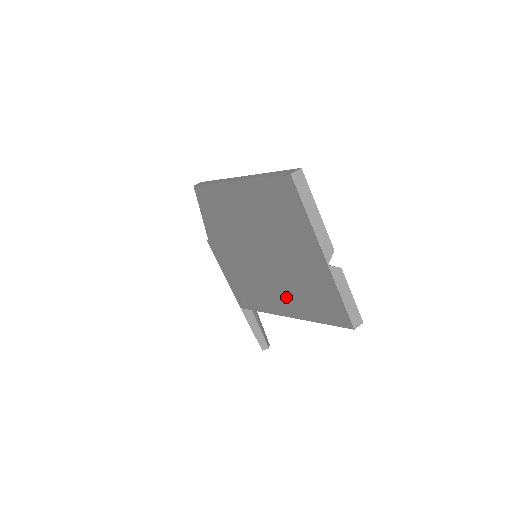
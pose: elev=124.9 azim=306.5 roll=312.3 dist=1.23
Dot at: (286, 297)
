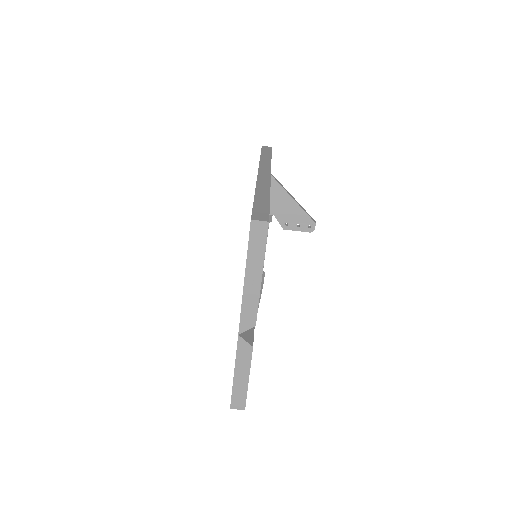
Dot at: occluded
